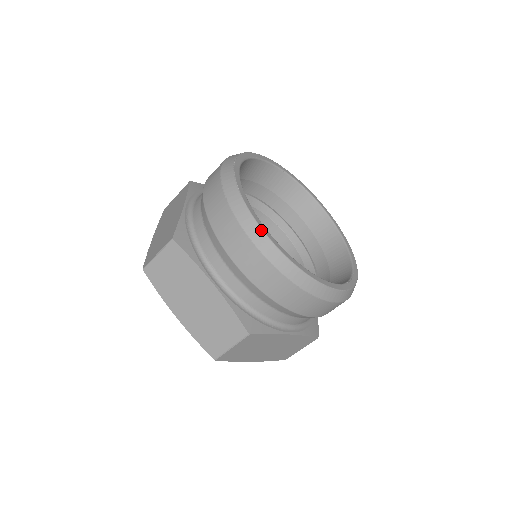
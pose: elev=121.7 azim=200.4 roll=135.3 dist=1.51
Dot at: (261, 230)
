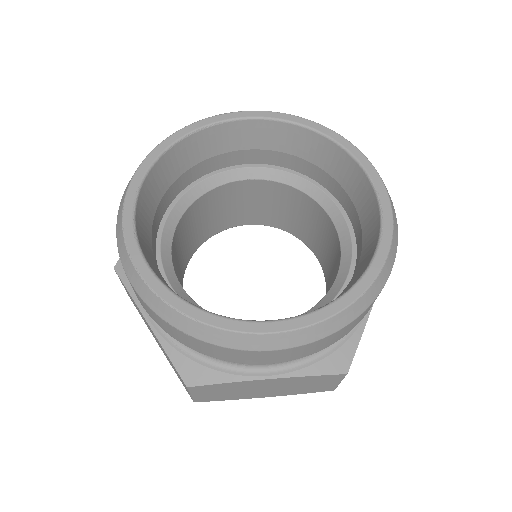
Dot at: (259, 335)
